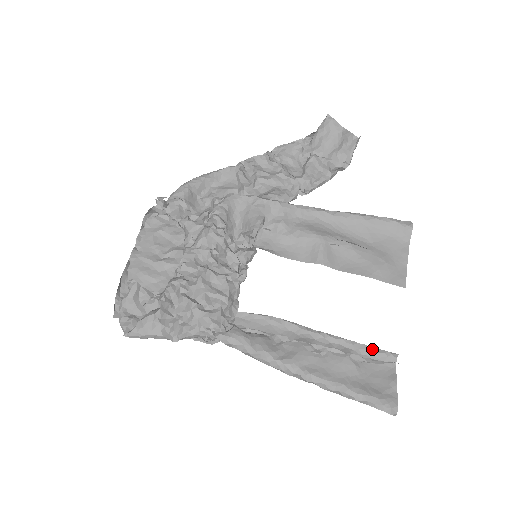
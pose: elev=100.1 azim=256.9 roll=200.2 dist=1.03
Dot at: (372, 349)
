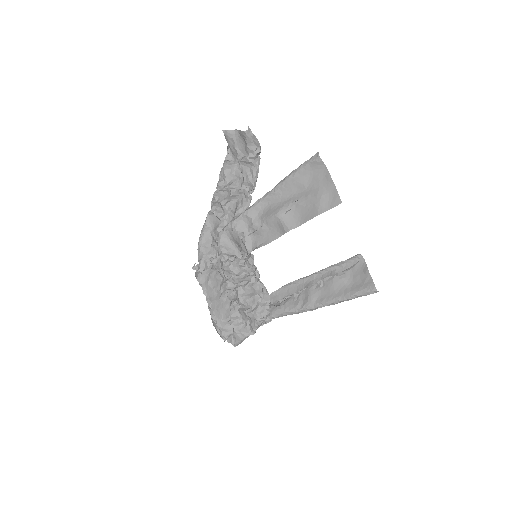
Dot at: (345, 261)
